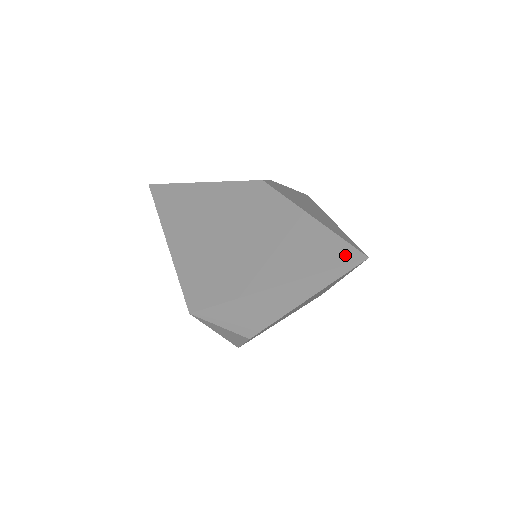
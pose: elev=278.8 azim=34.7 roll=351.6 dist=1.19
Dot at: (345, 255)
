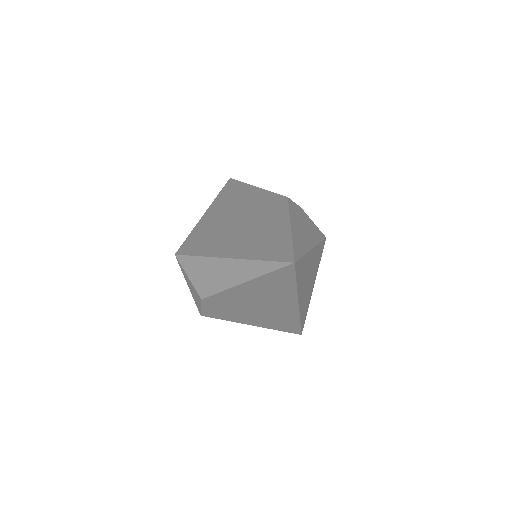
Dot at: (284, 256)
